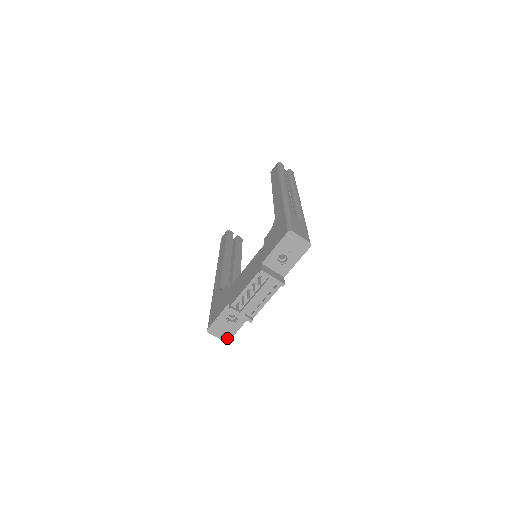
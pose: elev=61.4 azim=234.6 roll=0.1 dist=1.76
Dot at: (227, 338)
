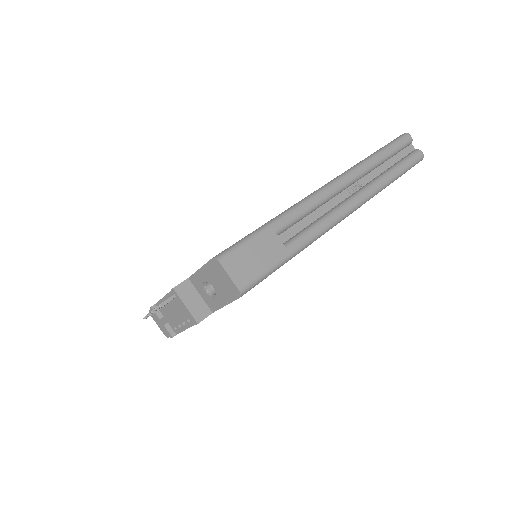
Dot at: (166, 333)
